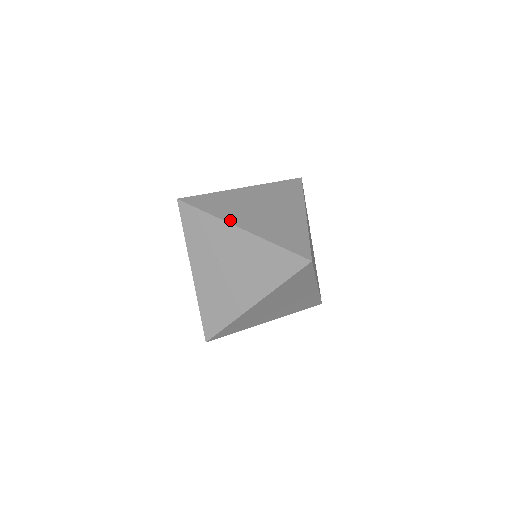
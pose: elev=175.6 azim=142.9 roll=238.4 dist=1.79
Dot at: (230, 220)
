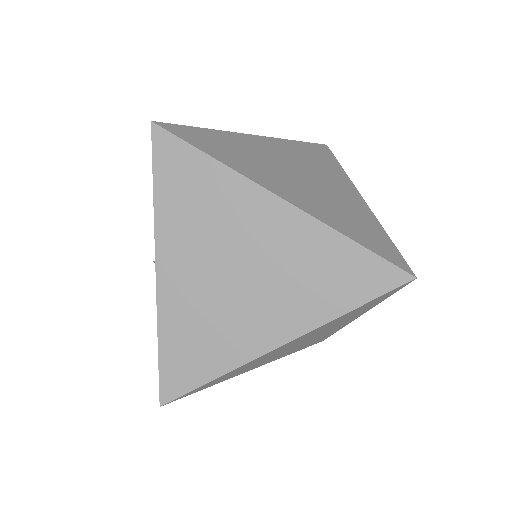
Dot at: occluded
